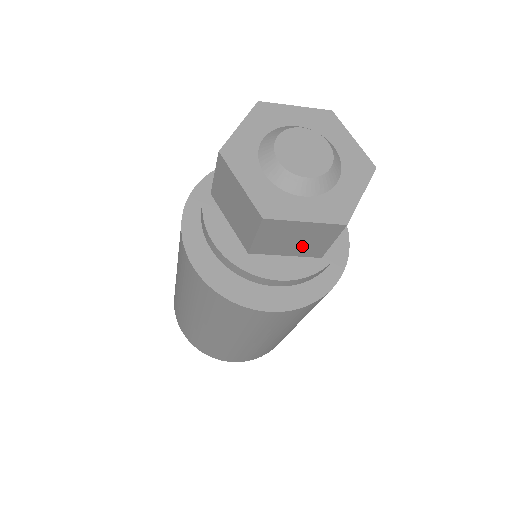
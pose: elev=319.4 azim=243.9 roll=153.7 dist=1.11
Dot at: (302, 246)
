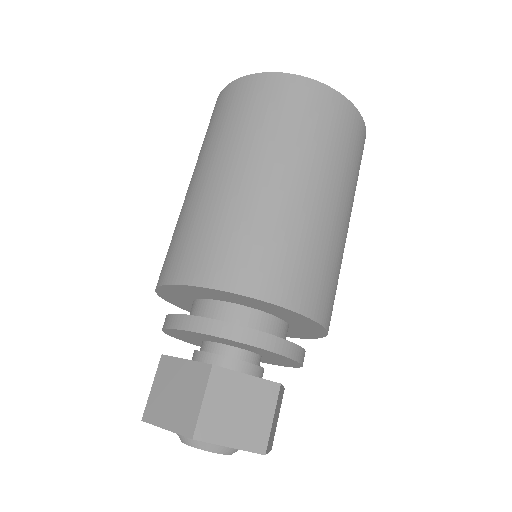
Dot at: occluded
